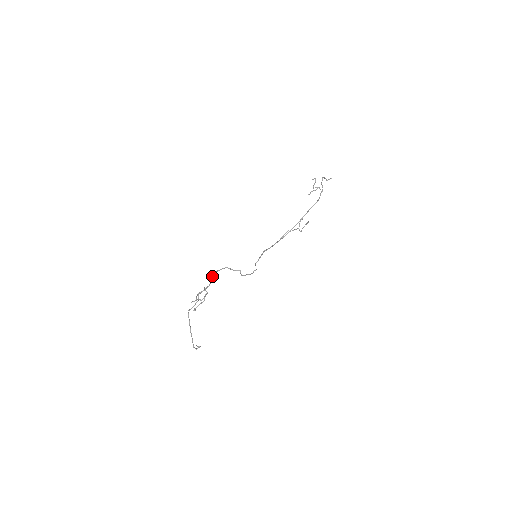
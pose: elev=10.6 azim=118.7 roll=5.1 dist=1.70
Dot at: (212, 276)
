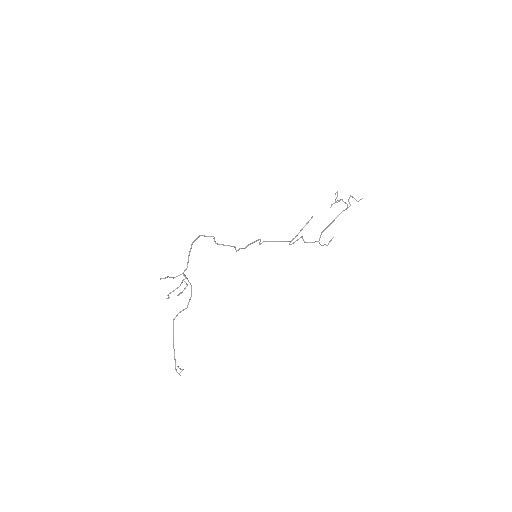
Dot at: (189, 253)
